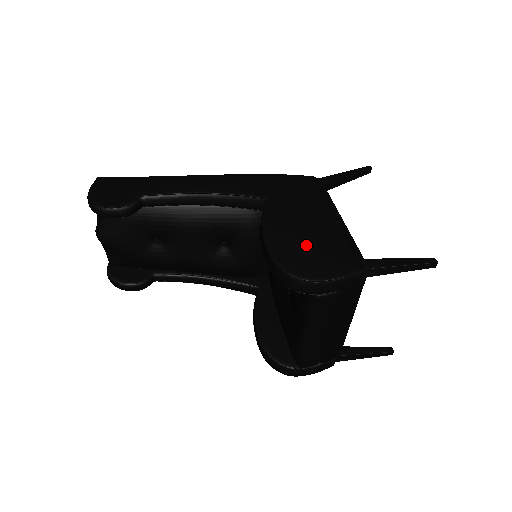
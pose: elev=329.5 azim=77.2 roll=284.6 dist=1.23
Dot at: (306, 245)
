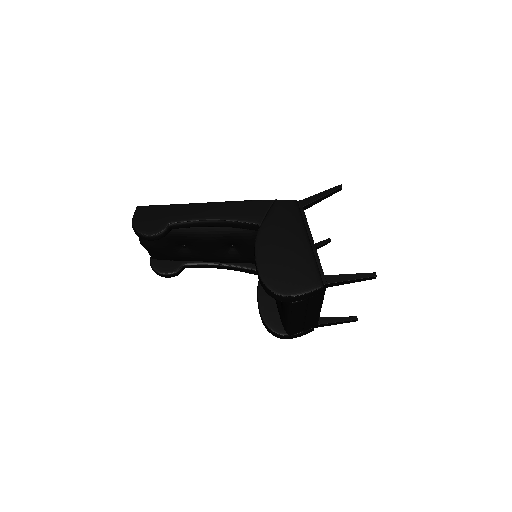
Dot at: (284, 266)
